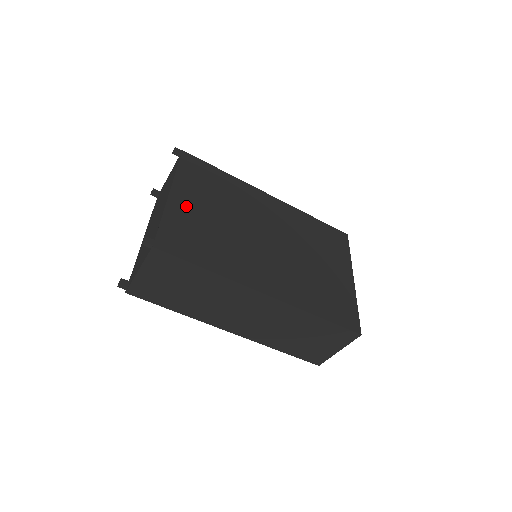
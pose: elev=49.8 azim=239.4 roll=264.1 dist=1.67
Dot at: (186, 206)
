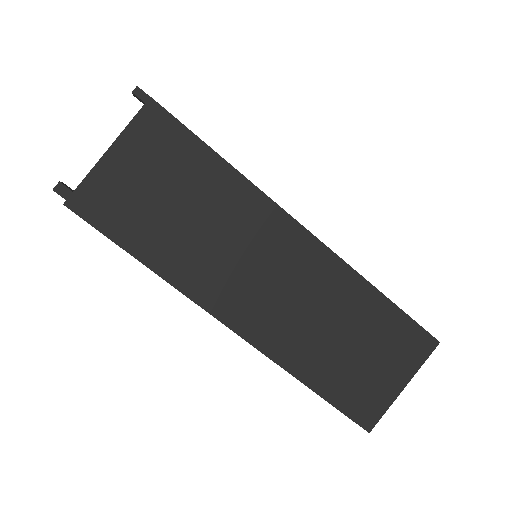
Dot at: occluded
